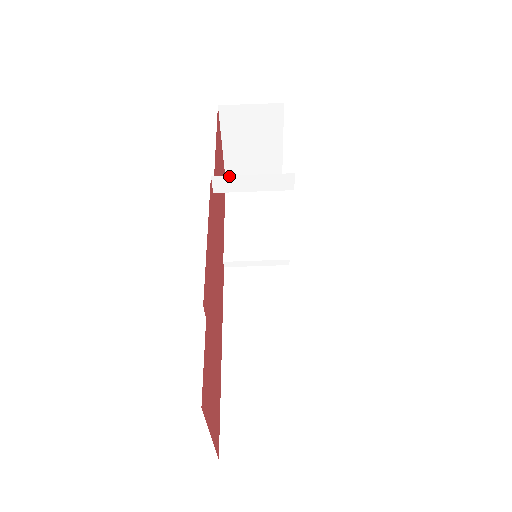
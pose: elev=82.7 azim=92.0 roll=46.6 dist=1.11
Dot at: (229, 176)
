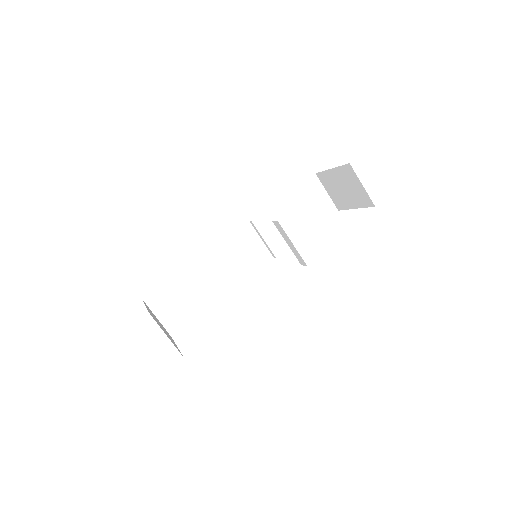
Dot at: occluded
